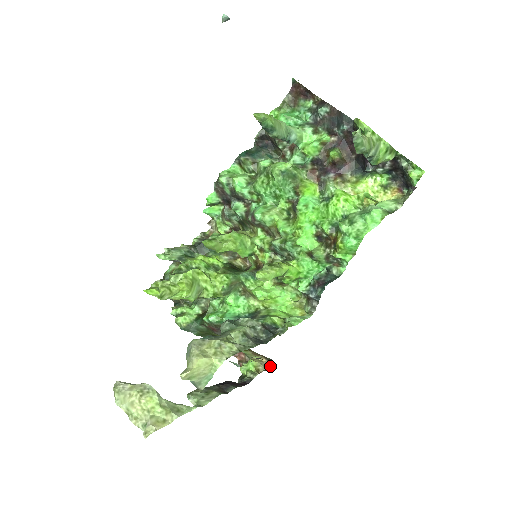
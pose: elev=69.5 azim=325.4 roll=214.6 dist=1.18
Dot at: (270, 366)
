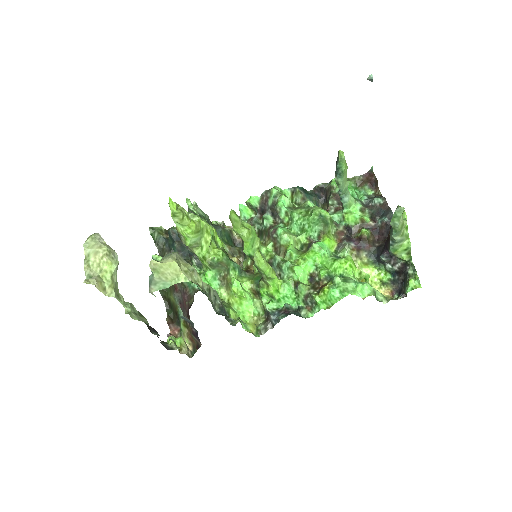
Dot at: (191, 356)
